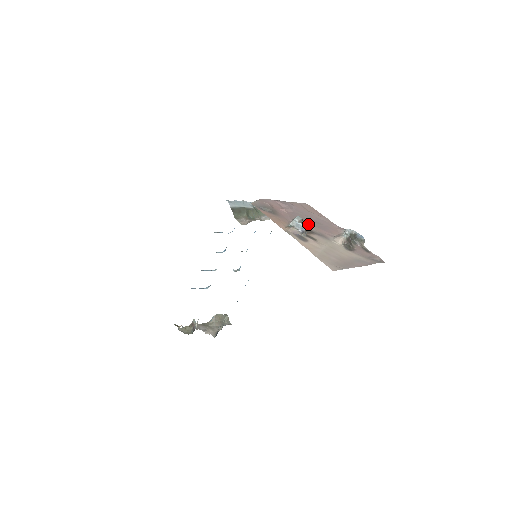
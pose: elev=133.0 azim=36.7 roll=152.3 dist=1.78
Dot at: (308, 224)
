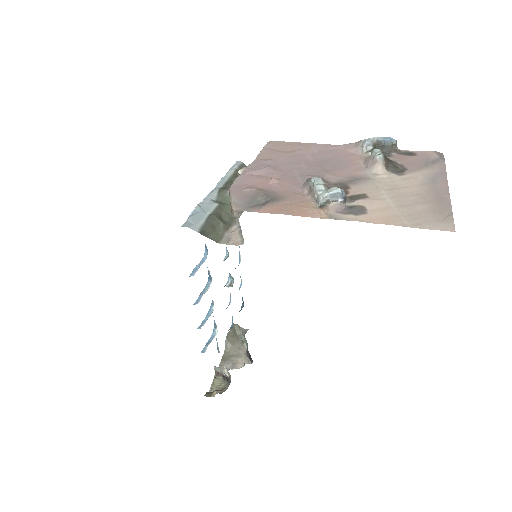
Dot at: (324, 177)
